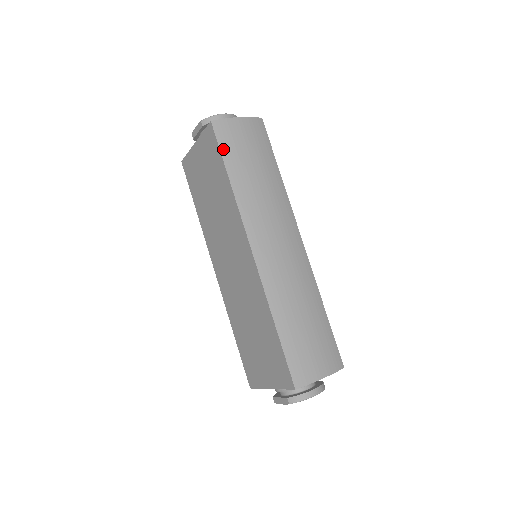
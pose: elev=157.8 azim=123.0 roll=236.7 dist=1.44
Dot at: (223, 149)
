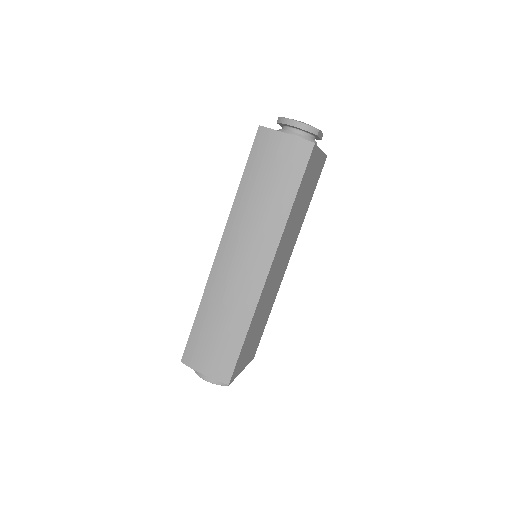
Dot at: (252, 155)
